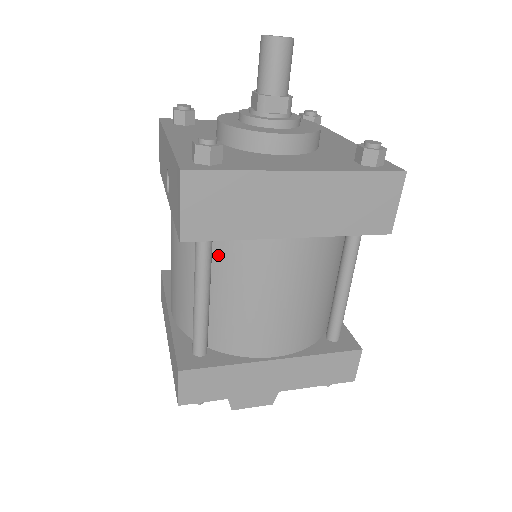
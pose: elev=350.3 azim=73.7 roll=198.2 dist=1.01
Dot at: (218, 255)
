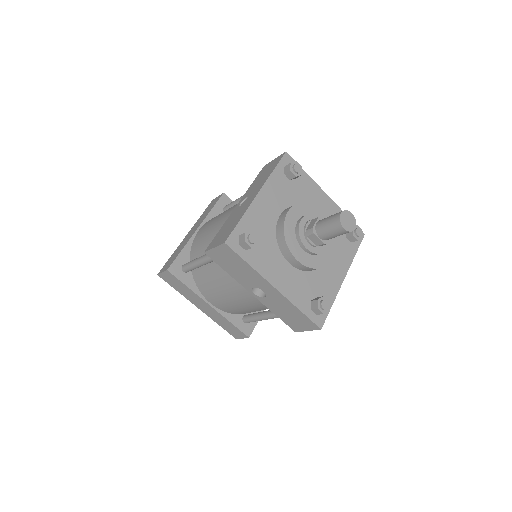
Dot at: occluded
